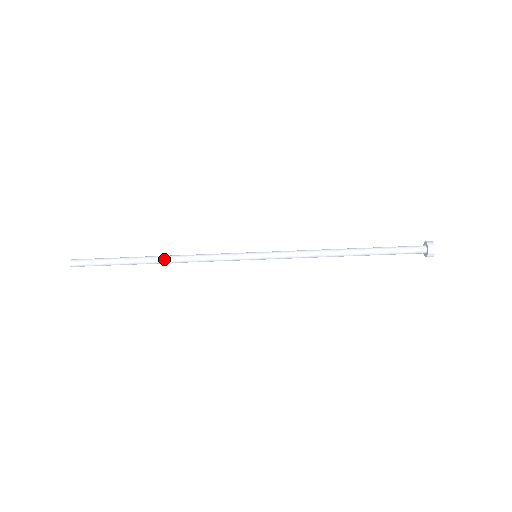
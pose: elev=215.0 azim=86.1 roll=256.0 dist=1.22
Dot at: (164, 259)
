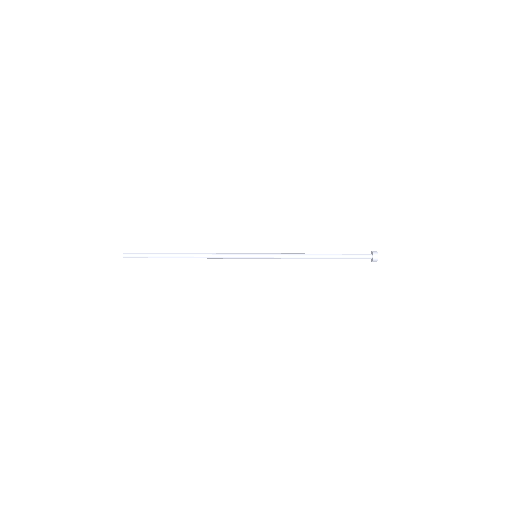
Dot at: (192, 253)
